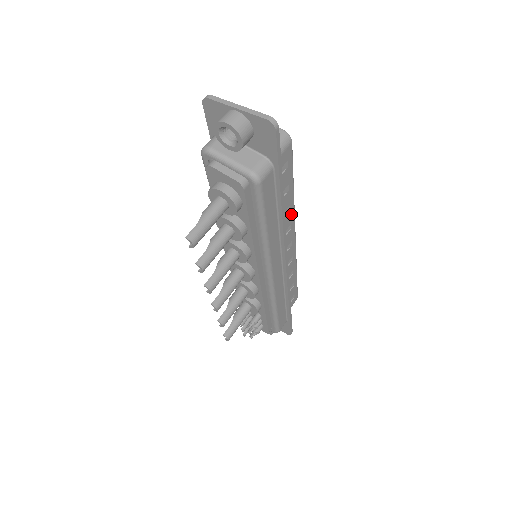
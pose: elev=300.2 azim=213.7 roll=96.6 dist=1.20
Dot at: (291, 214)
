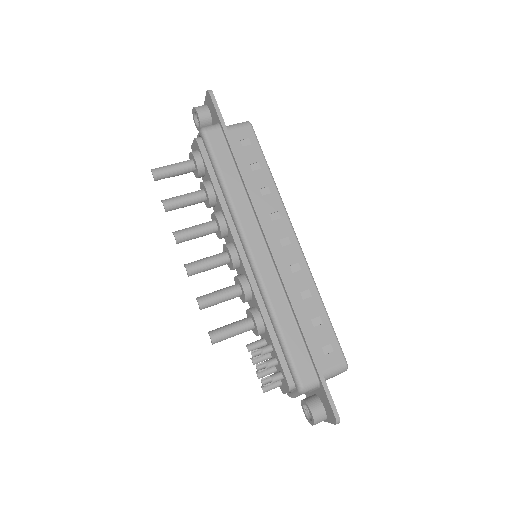
Dot at: (275, 199)
